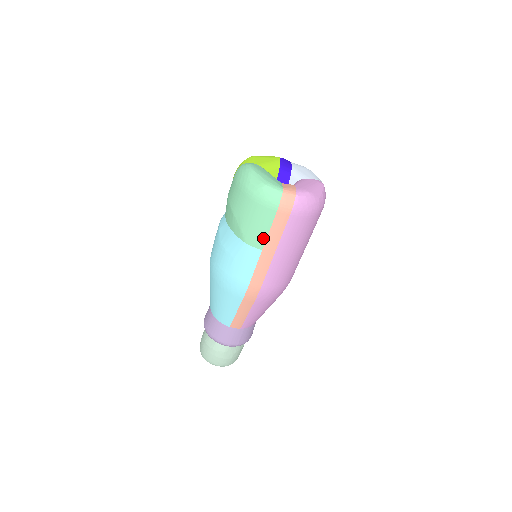
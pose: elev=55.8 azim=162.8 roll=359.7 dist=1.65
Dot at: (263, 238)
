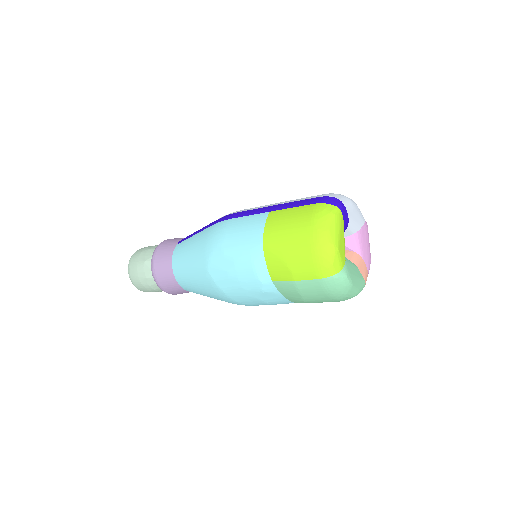
Dot at: occluded
